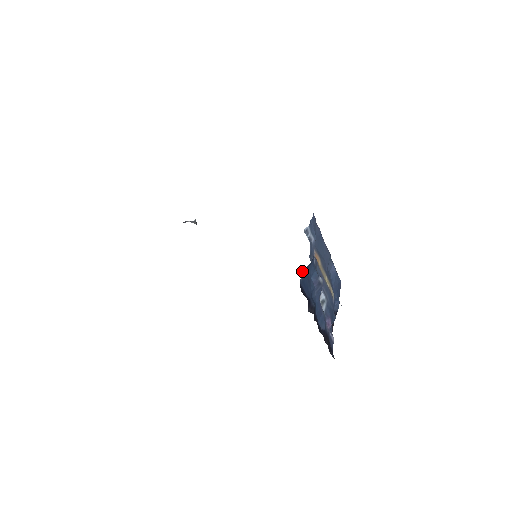
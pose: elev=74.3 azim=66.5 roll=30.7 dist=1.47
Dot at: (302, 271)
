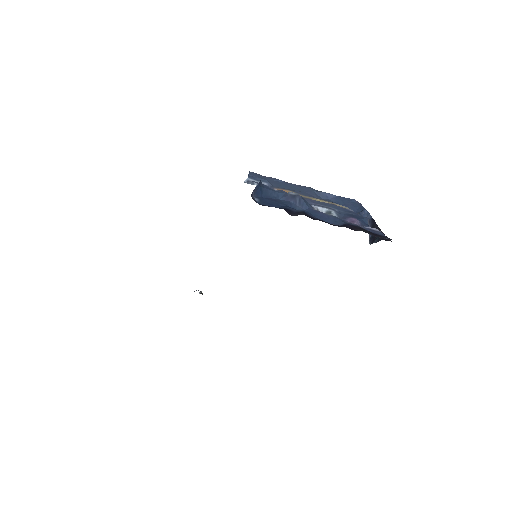
Dot at: (255, 197)
